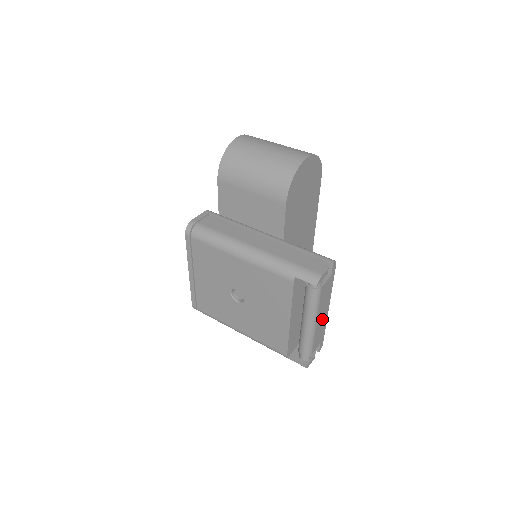
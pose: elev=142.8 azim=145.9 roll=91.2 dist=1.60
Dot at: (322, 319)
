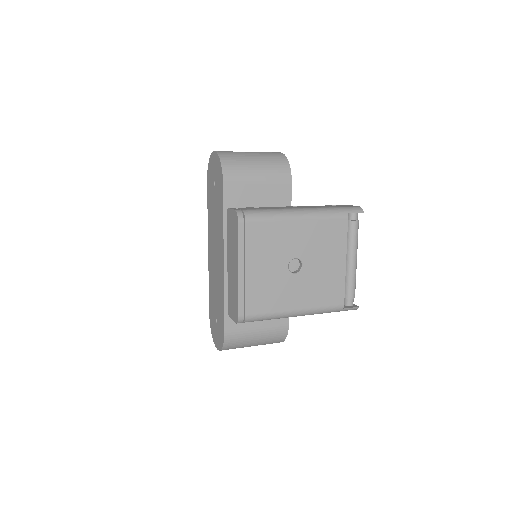
Dot at: occluded
